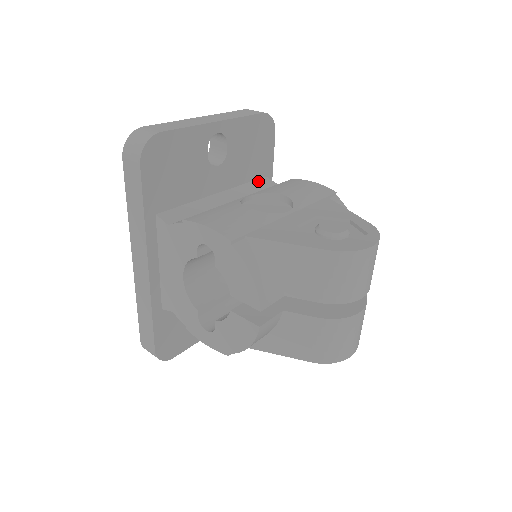
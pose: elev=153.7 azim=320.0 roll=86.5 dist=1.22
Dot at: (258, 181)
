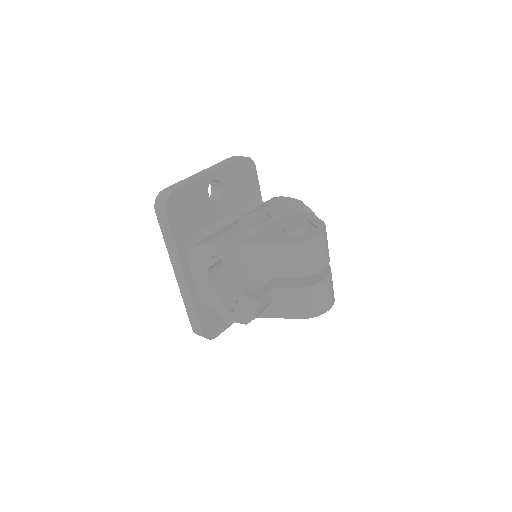
Dot at: (251, 203)
